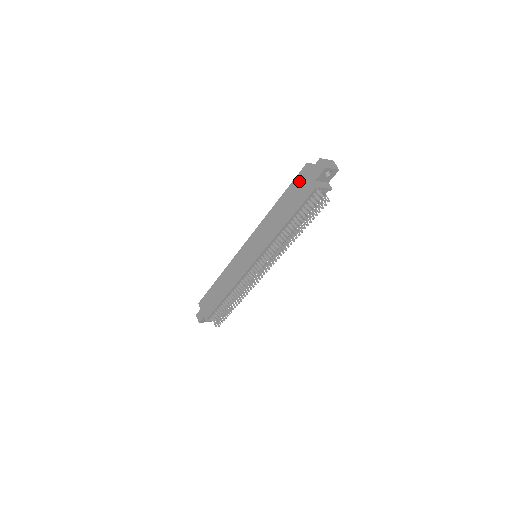
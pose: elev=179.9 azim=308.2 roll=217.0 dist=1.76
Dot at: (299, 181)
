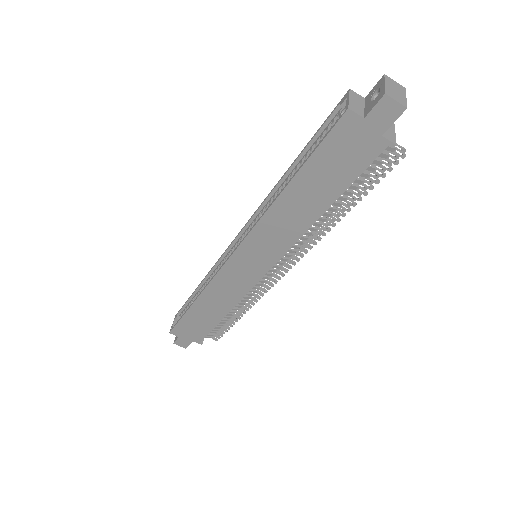
Dot at: (337, 144)
